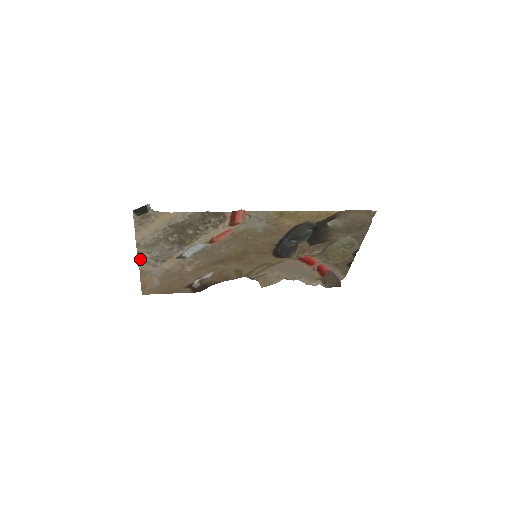
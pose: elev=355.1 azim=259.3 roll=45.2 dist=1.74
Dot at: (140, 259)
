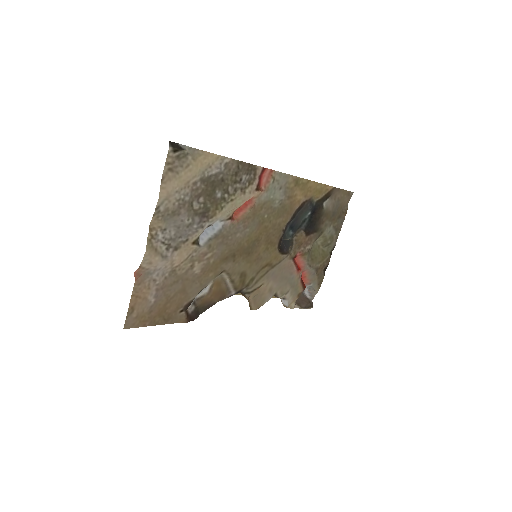
Dot at: (149, 242)
